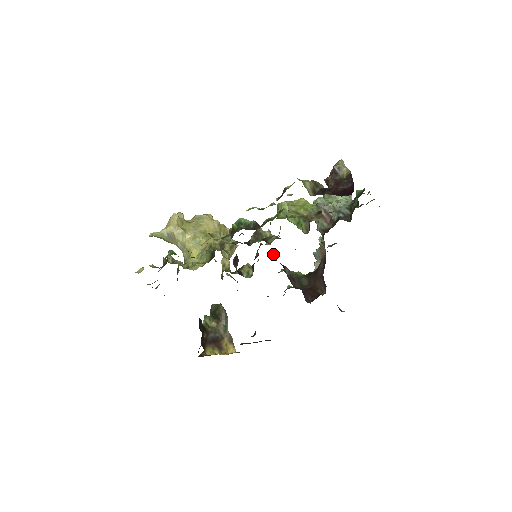
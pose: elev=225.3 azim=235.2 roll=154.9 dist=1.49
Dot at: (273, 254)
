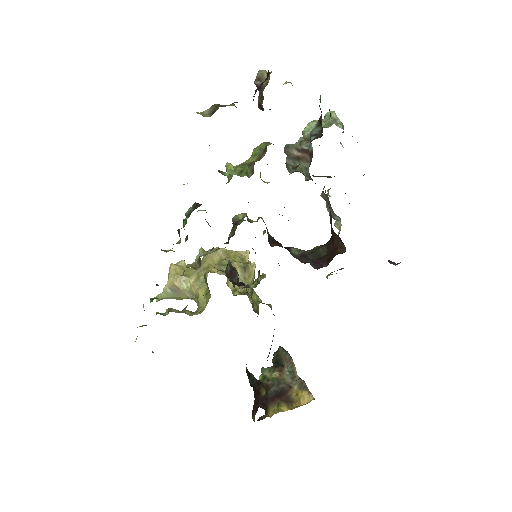
Dot at: (273, 242)
